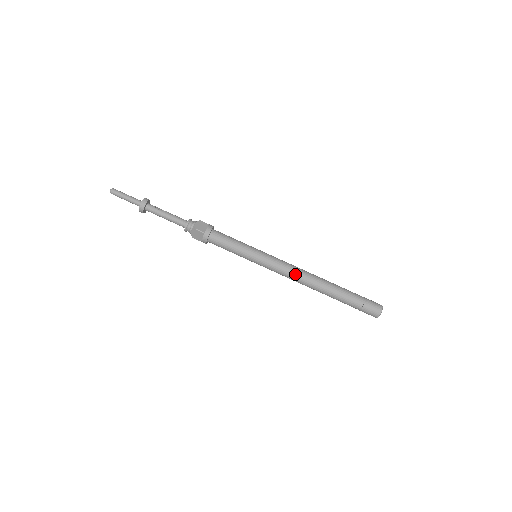
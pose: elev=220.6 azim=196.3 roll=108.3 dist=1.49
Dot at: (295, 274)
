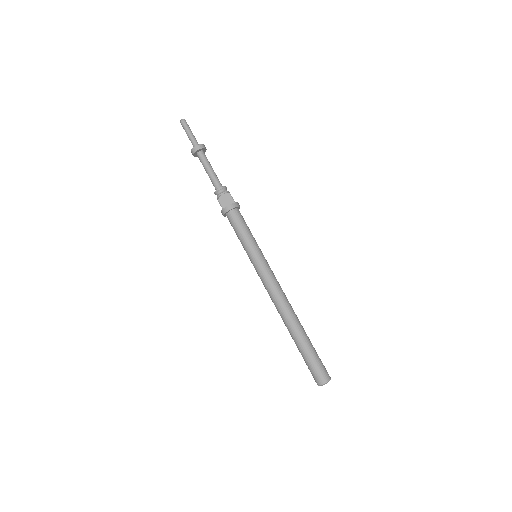
Dot at: (281, 292)
